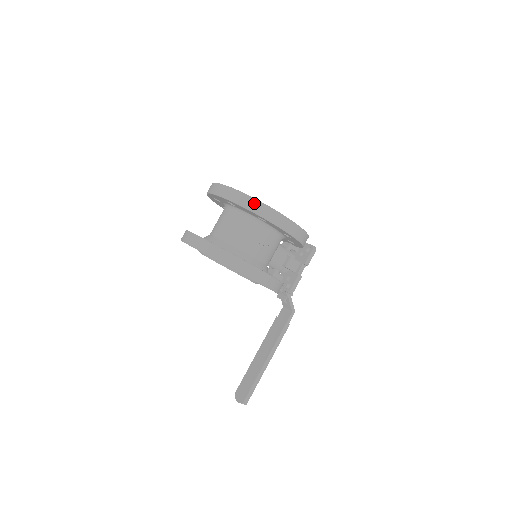
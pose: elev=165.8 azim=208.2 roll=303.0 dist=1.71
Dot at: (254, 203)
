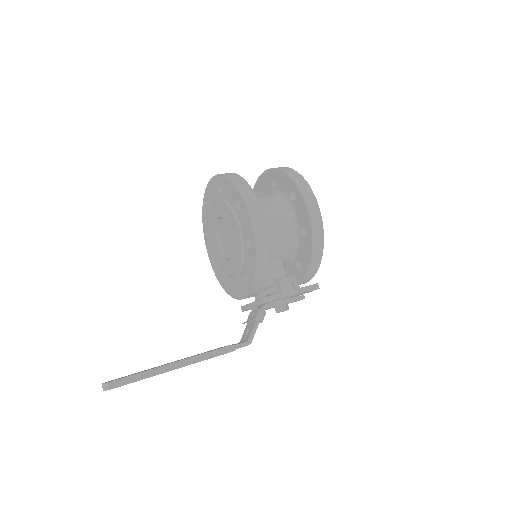
Dot at: (297, 175)
